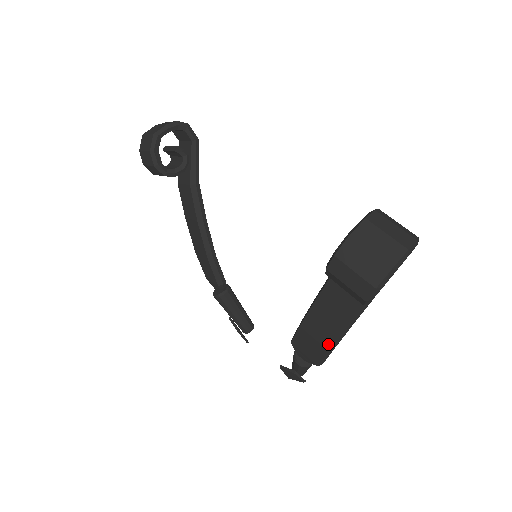
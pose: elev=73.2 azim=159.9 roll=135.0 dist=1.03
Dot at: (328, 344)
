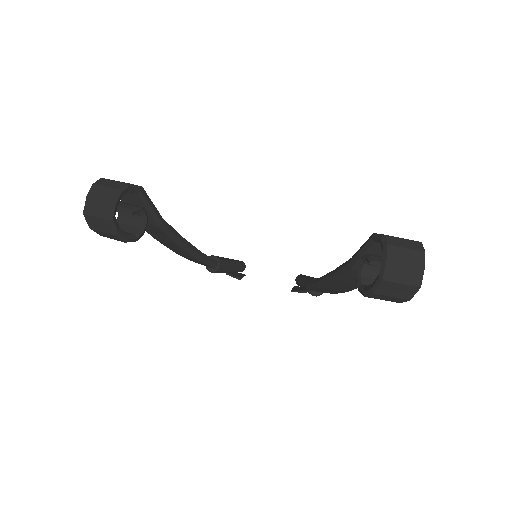
Dot at: (346, 291)
